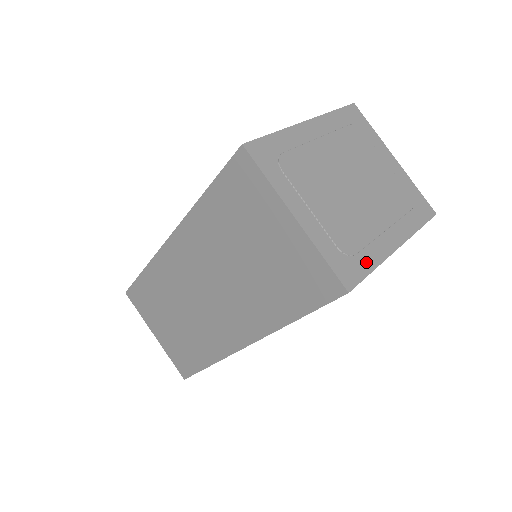
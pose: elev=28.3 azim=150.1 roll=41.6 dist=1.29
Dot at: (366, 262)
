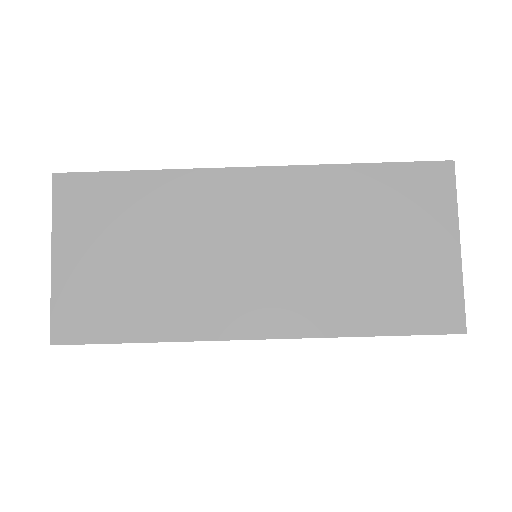
Dot at: occluded
